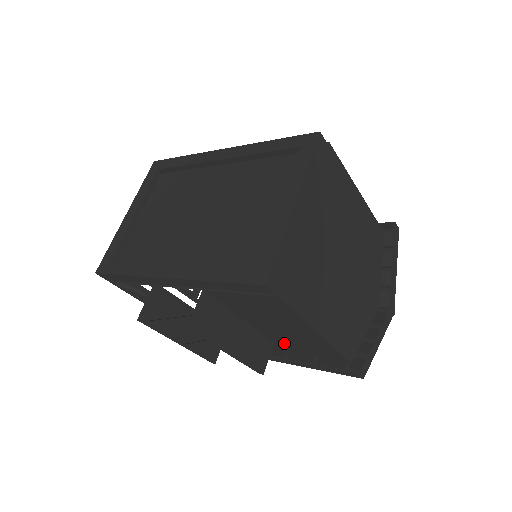
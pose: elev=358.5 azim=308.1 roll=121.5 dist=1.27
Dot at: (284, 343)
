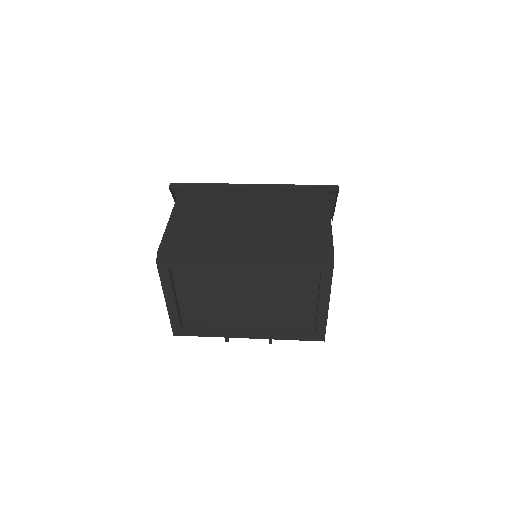
Dot at: occluded
